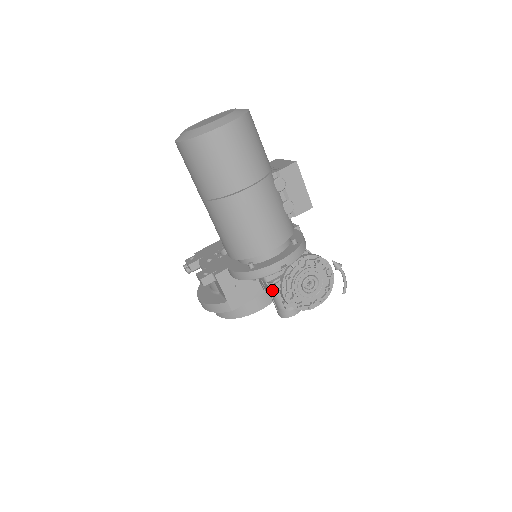
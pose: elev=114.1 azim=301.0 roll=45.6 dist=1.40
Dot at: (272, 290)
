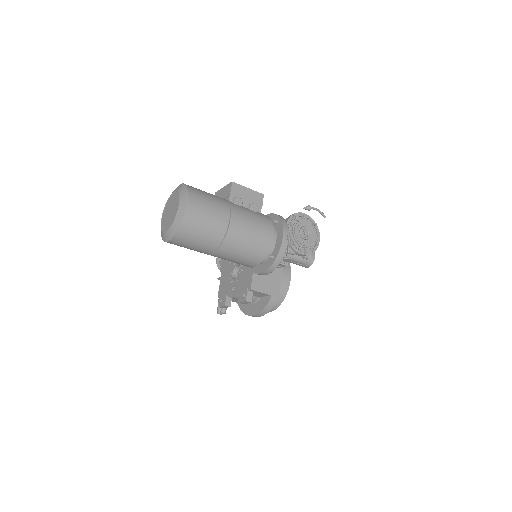
Dot at: (291, 258)
